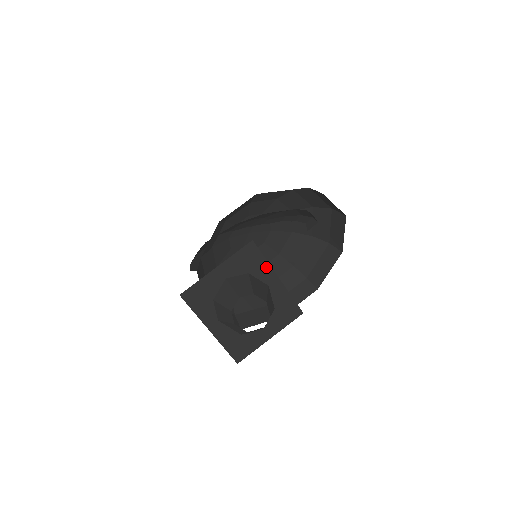
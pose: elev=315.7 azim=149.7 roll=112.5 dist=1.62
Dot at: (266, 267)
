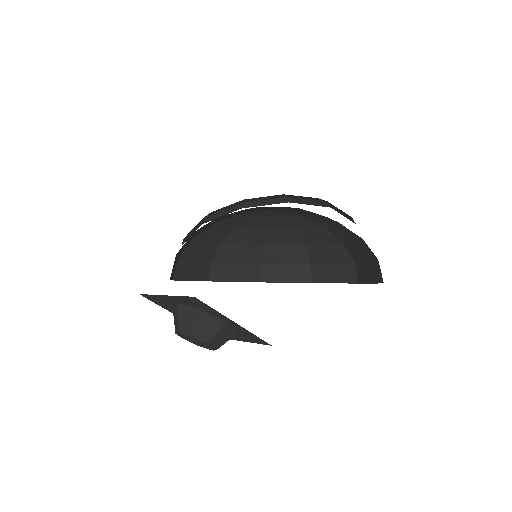
Dot at: (218, 313)
